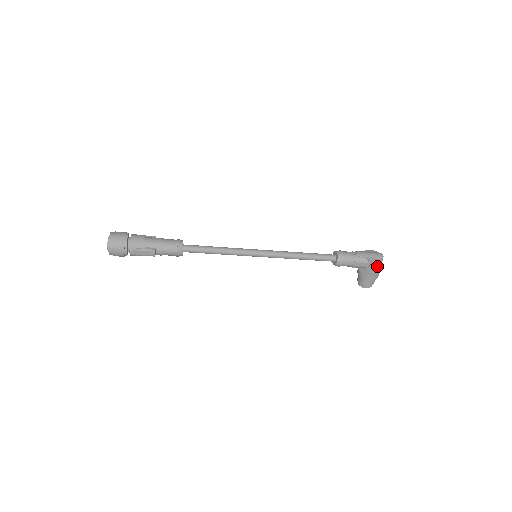
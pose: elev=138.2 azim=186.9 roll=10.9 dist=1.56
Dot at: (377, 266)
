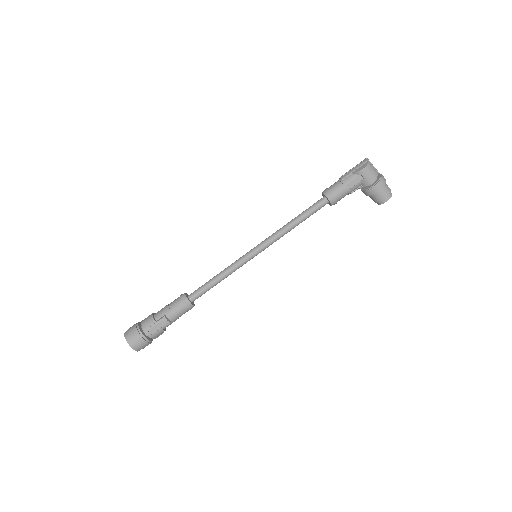
Dot at: (369, 171)
